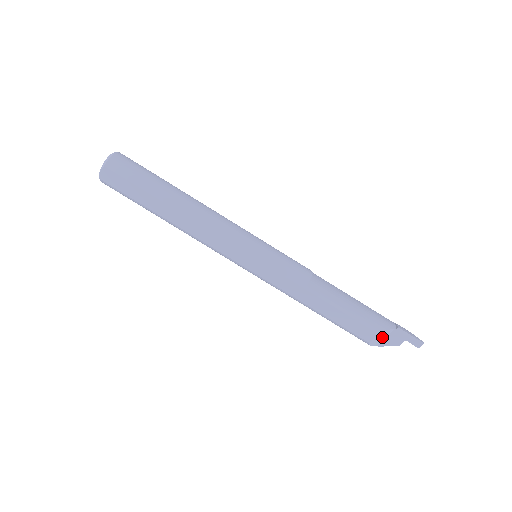
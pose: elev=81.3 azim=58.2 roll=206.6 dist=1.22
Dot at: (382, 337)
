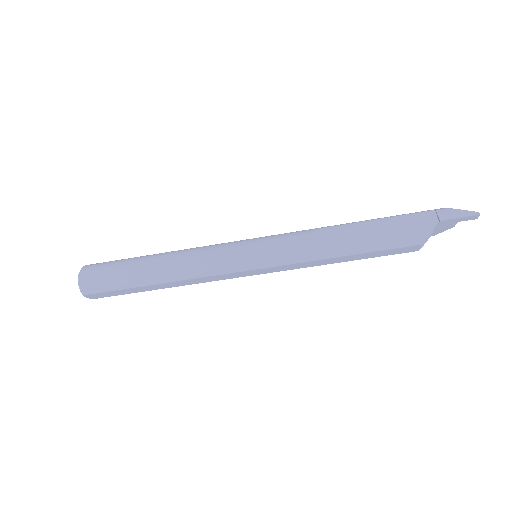
Dot at: (429, 235)
